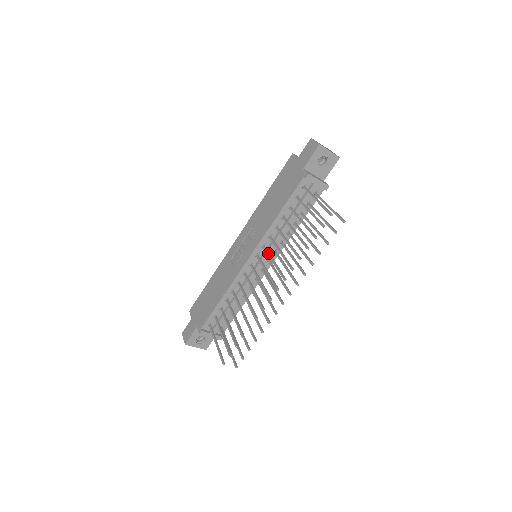
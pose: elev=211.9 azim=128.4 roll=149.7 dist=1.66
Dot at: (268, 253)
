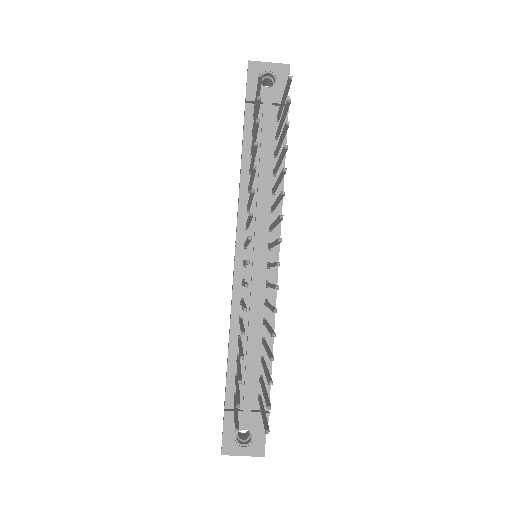
Dot at: (246, 222)
